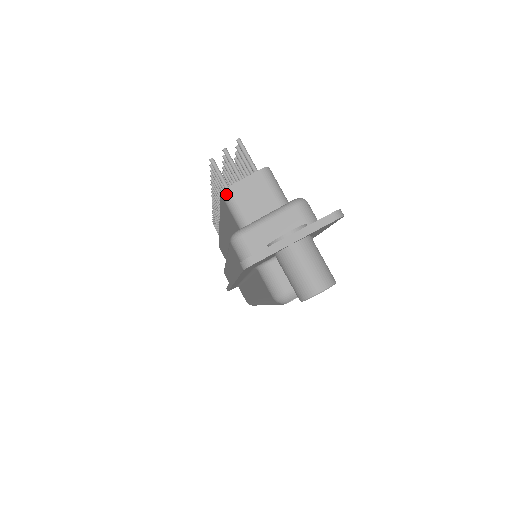
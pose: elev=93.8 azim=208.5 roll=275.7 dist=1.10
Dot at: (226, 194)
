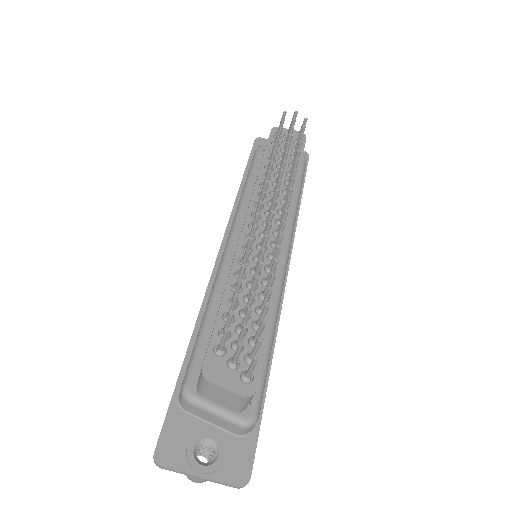
Dot at: (203, 379)
